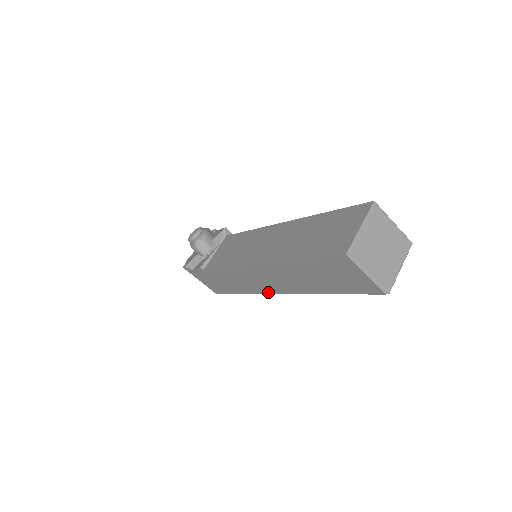
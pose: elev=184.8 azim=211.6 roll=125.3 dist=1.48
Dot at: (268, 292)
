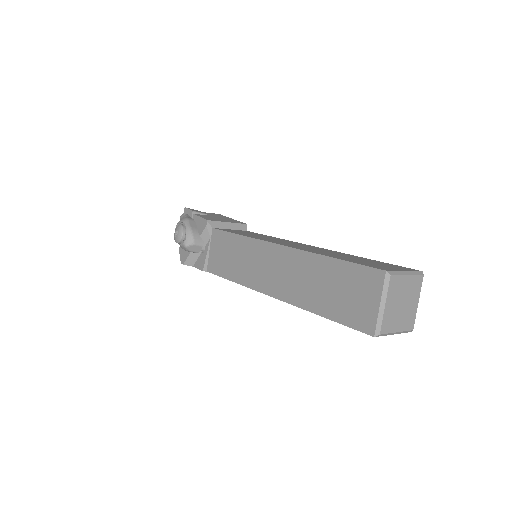
Dot at: occluded
